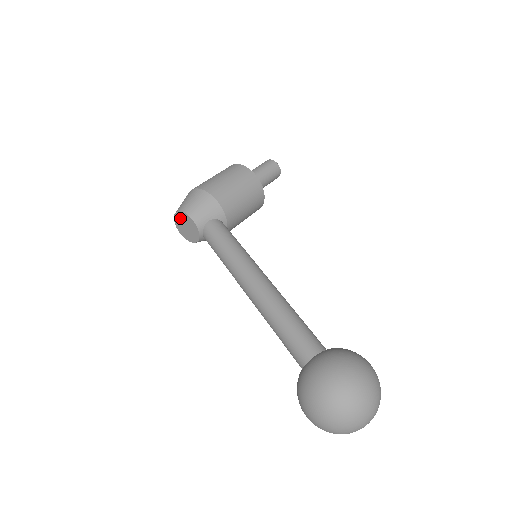
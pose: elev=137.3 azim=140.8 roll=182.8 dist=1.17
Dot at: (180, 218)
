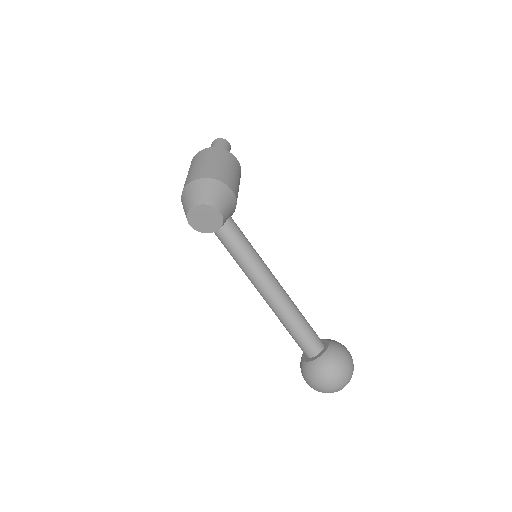
Dot at: (205, 210)
